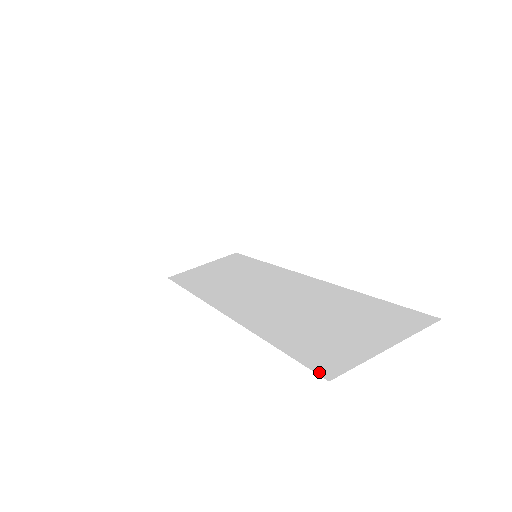
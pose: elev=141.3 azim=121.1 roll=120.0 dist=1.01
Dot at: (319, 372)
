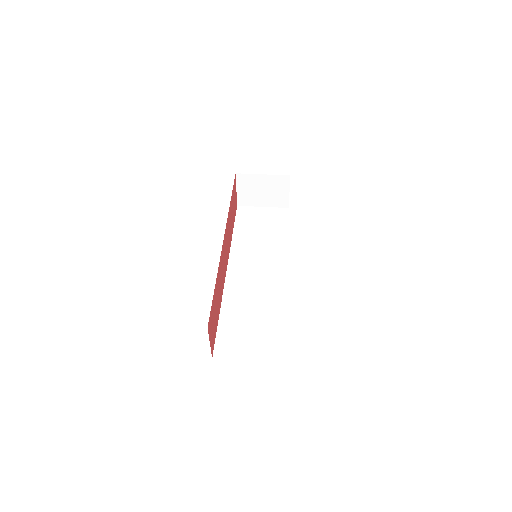
Dot at: (215, 350)
